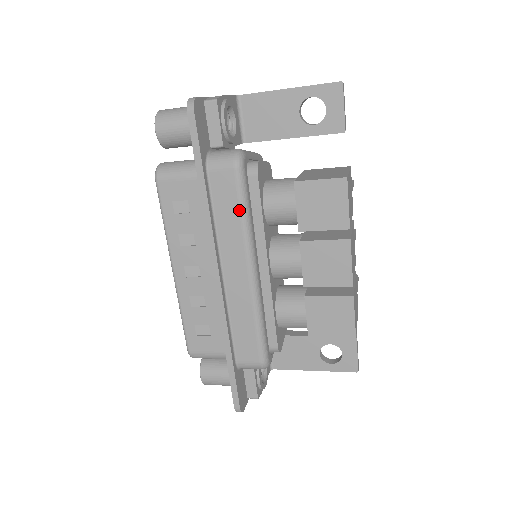
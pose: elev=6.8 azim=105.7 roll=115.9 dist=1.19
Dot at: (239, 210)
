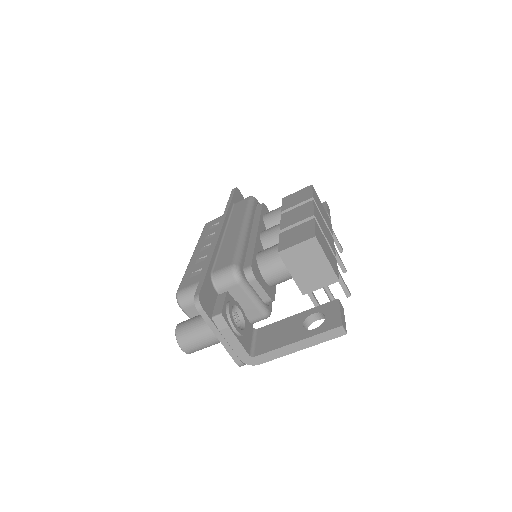
Dot at: (246, 207)
